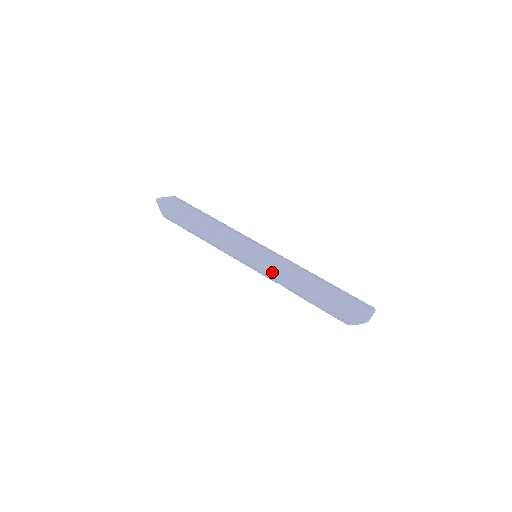
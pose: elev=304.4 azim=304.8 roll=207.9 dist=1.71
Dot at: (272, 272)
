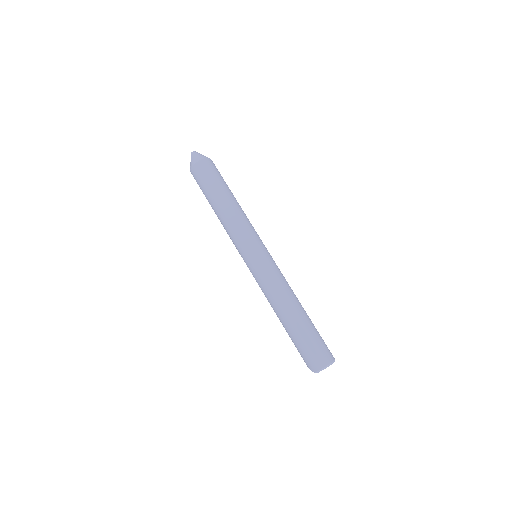
Dot at: (259, 283)
